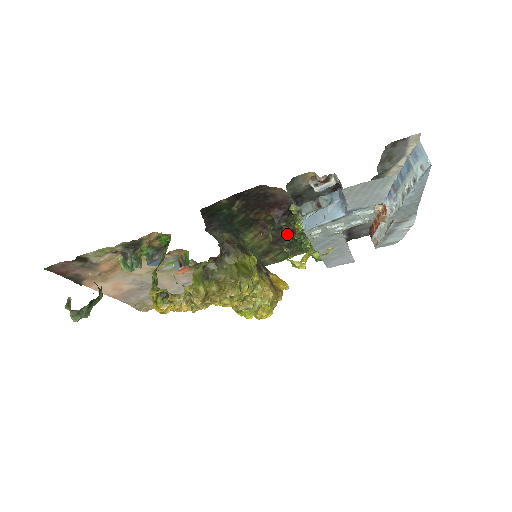
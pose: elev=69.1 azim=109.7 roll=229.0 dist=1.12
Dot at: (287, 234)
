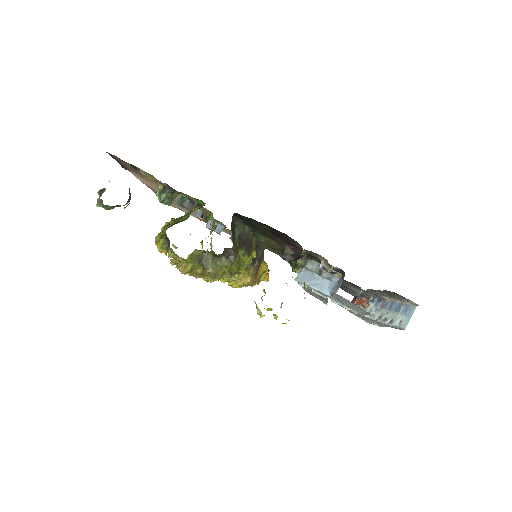
Dot at: occluded
